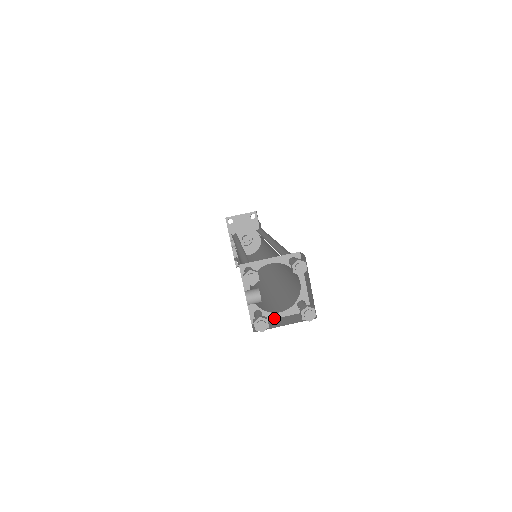
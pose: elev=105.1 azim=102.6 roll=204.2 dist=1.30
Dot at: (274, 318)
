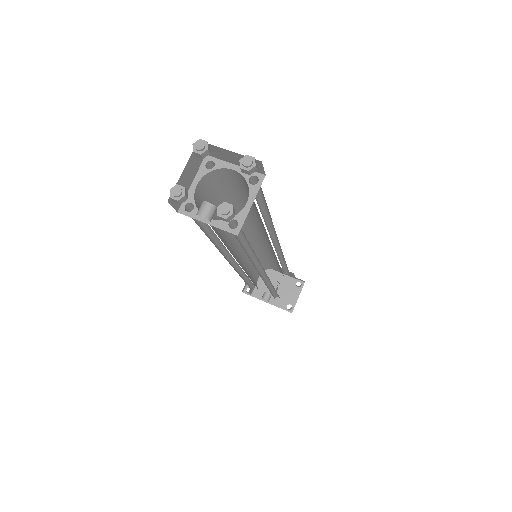
Dot at: (248, 212)
